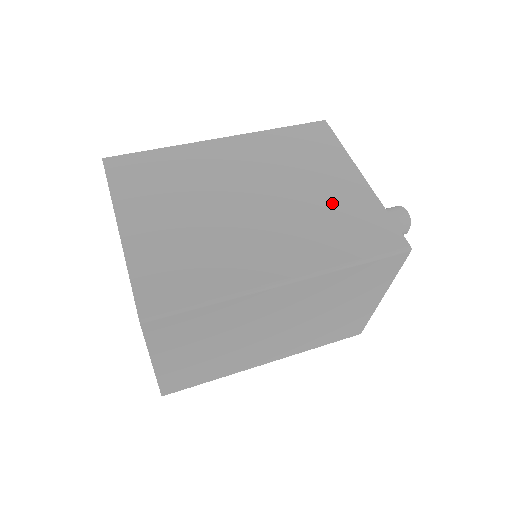
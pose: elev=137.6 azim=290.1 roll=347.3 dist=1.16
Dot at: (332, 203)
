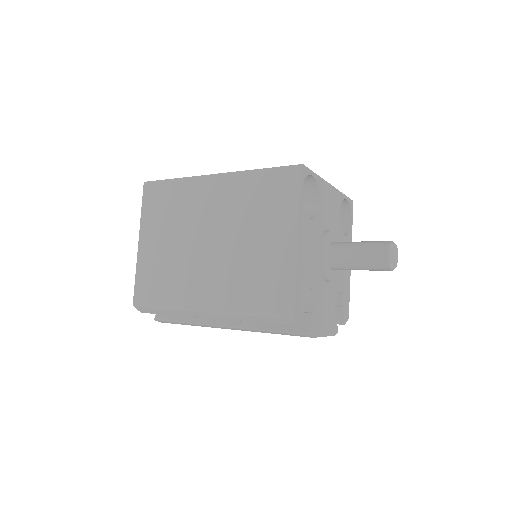
Dot at: occluded
